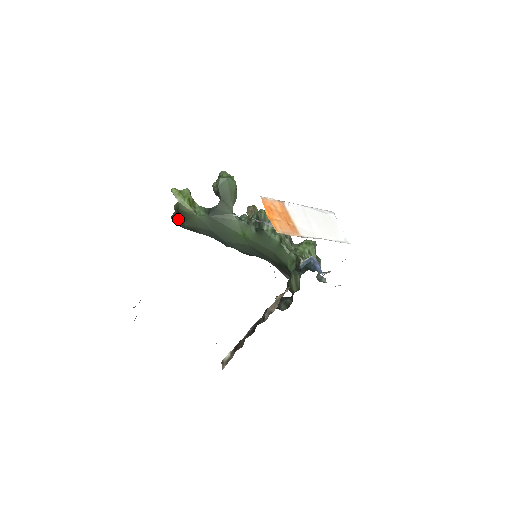
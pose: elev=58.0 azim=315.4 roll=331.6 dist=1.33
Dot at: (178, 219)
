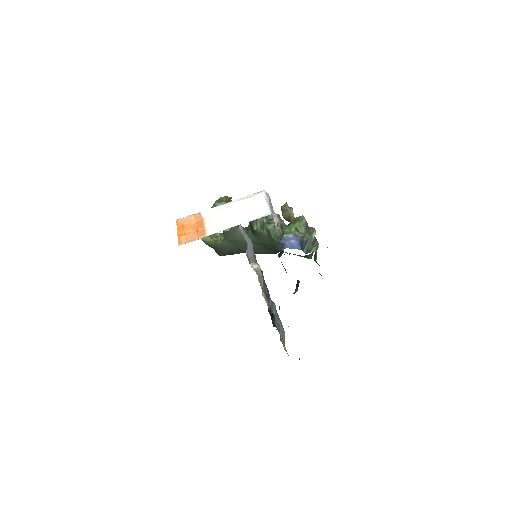
Dot at: (216, 251)
